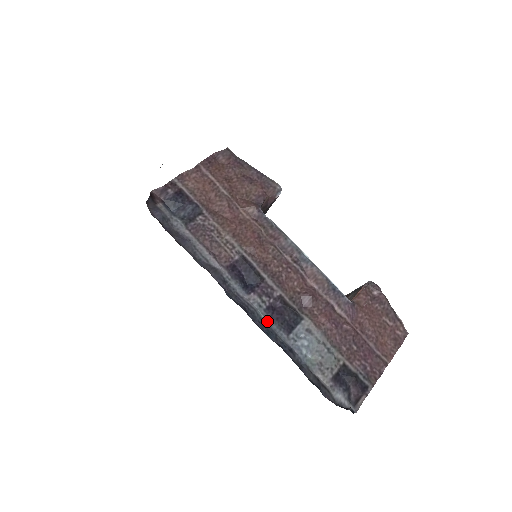
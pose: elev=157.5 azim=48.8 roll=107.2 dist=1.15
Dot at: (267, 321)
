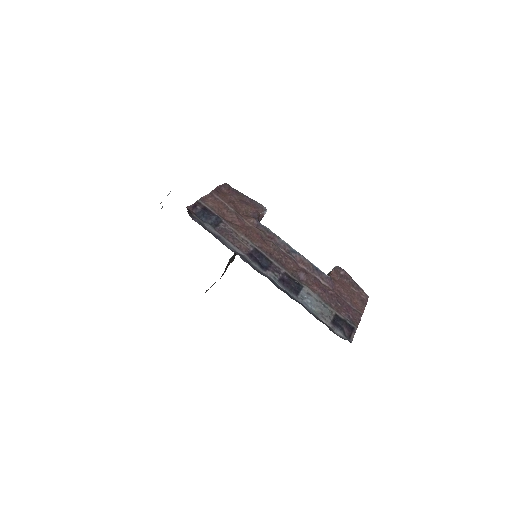
Dot at: (282, 287)
